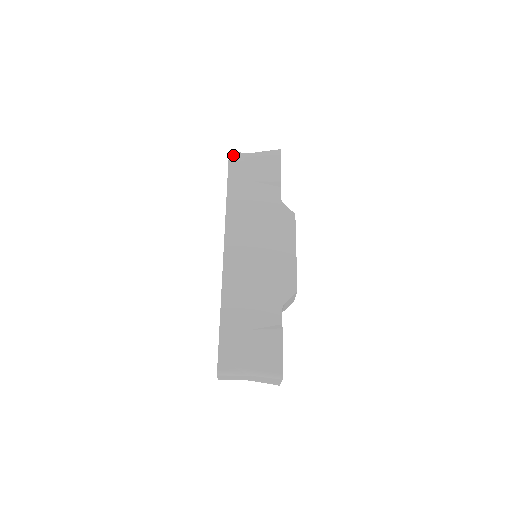
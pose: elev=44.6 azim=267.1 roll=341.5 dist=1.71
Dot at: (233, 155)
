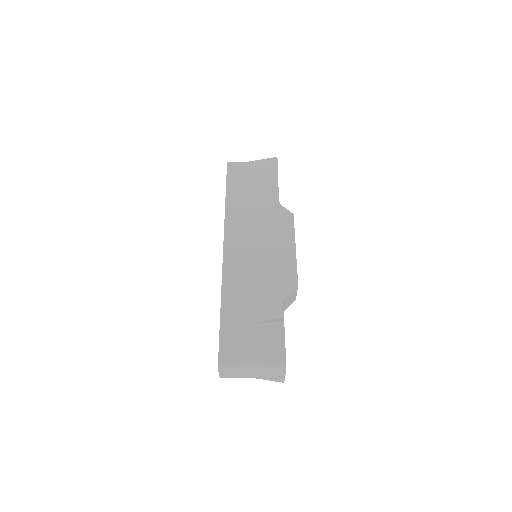
Dot at: (231, 164)
